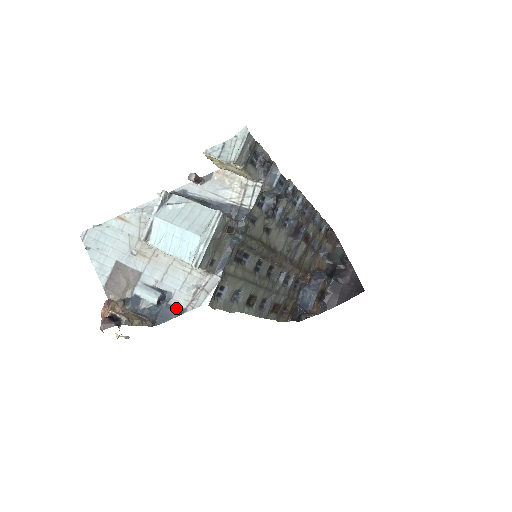
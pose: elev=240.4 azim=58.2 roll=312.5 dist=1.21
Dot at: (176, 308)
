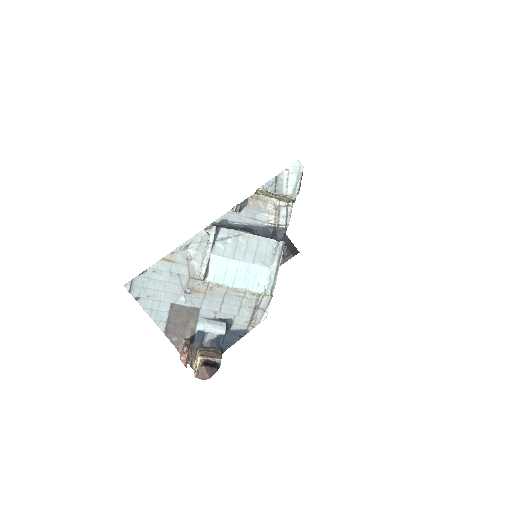
Dot at: (239, 331)
